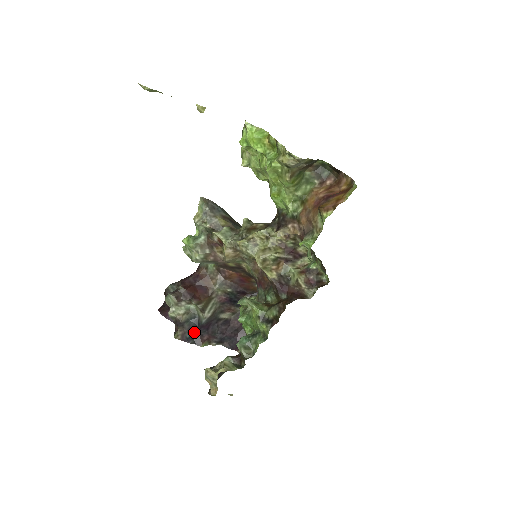
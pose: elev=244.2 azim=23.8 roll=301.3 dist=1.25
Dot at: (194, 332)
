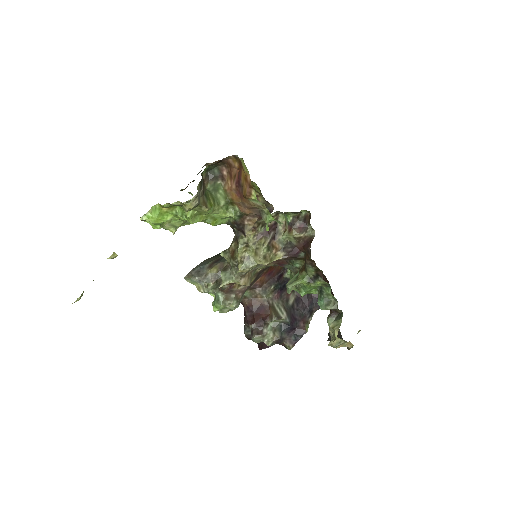
Dot at: (293, 332)
